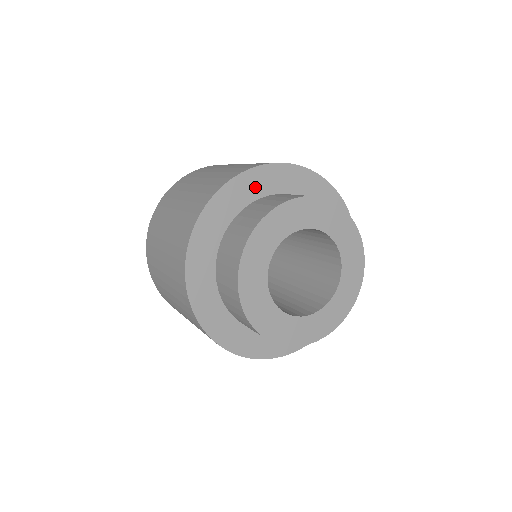
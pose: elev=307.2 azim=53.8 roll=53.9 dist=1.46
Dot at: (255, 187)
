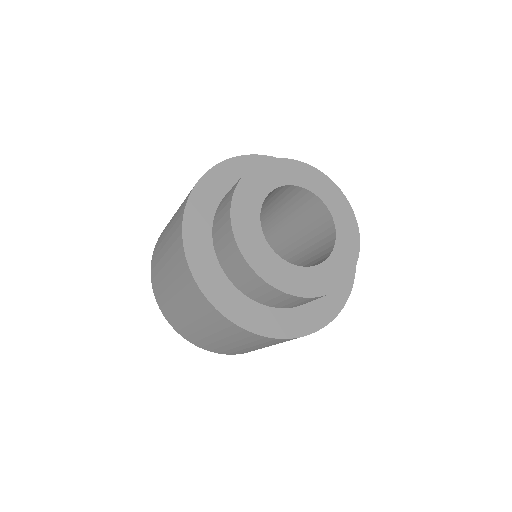
Dot at: occluded
